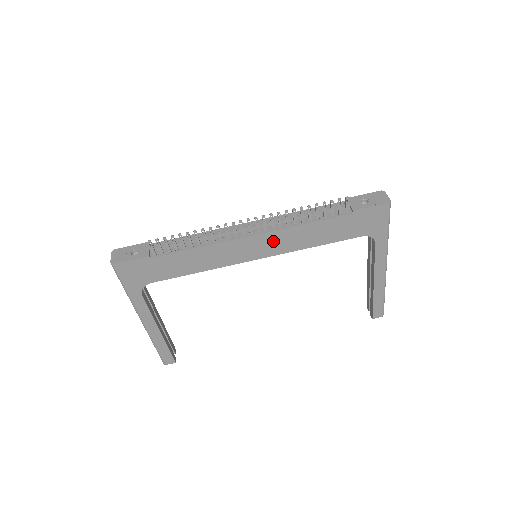
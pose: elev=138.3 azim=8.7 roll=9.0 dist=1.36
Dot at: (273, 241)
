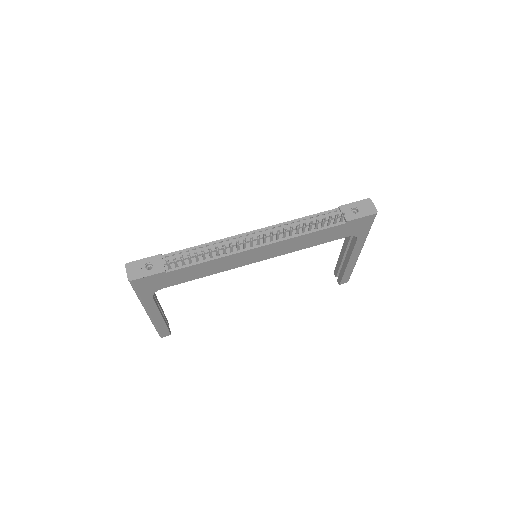
Dot at: (276, 248)
